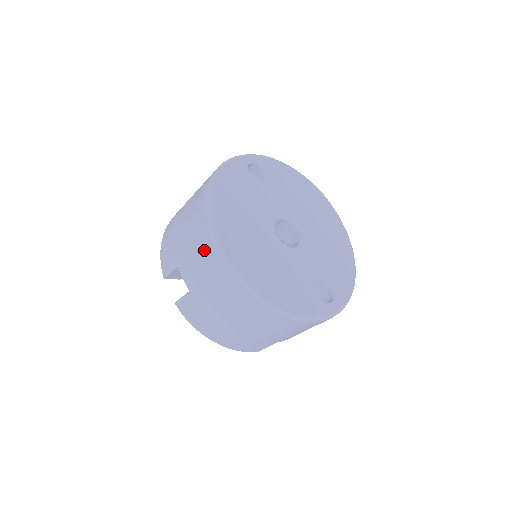
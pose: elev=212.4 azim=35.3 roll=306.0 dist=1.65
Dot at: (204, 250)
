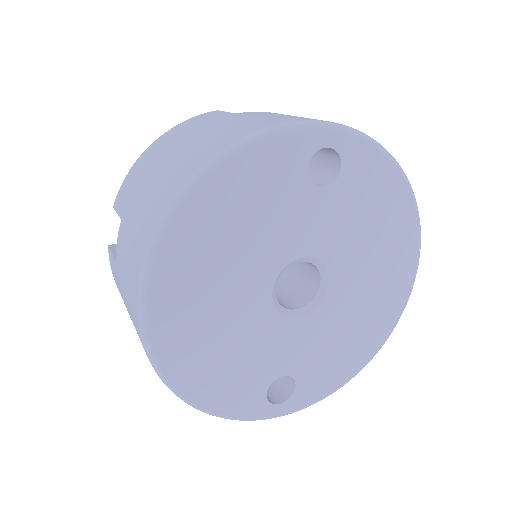
Dot at: (134, 256)
